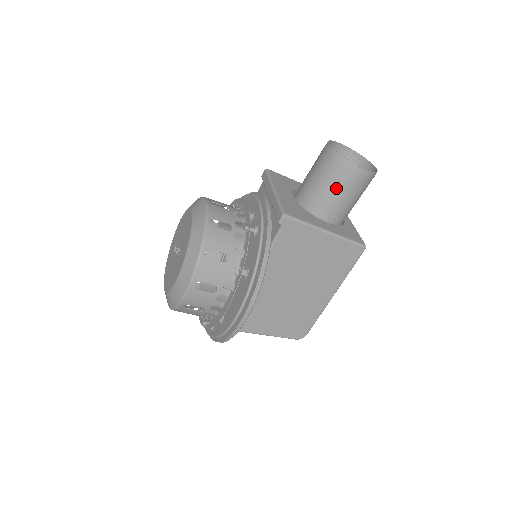
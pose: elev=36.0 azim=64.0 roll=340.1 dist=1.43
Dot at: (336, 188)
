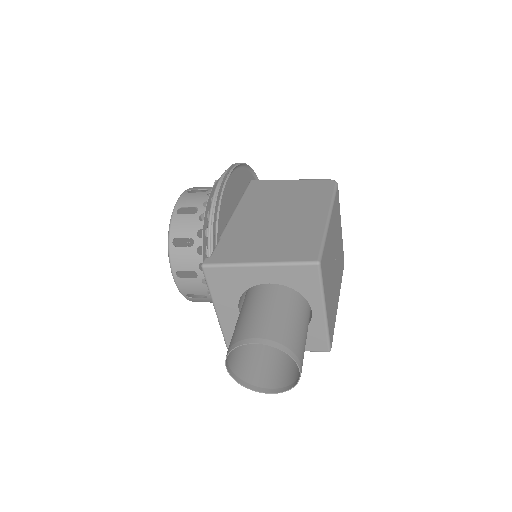
Dot at: (261, 363)
